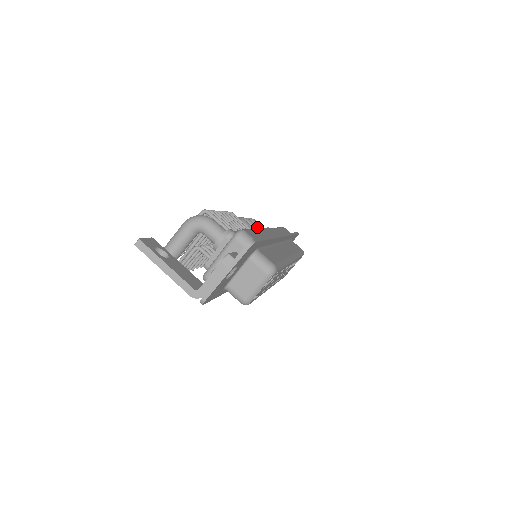
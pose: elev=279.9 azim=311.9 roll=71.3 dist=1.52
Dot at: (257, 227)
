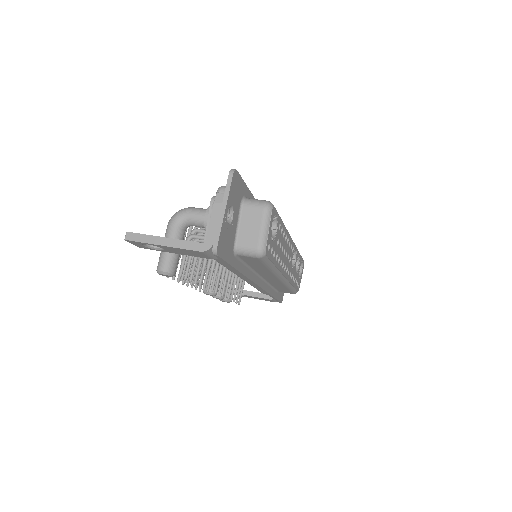
Dot at: occluded
